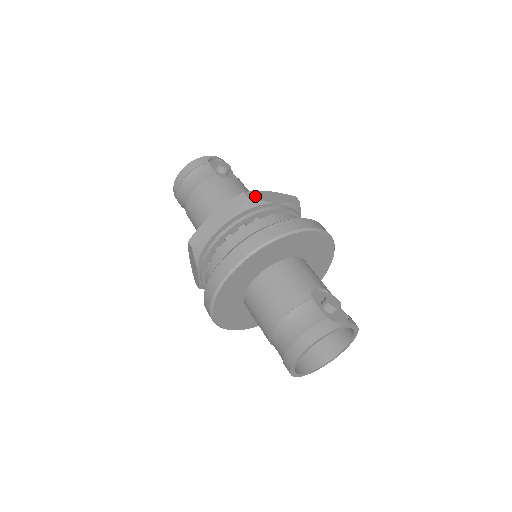
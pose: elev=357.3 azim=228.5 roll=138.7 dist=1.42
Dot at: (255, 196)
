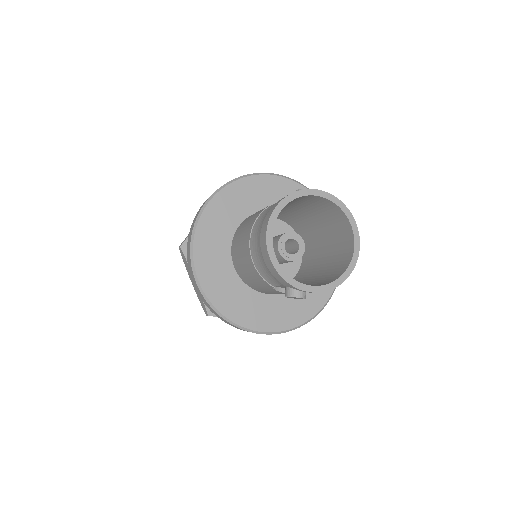
Dot at: occluded
